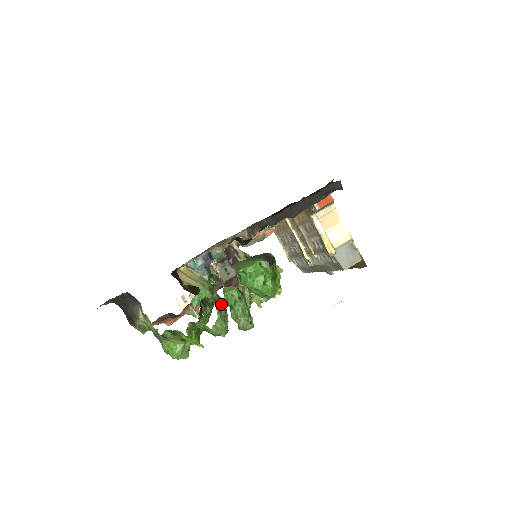
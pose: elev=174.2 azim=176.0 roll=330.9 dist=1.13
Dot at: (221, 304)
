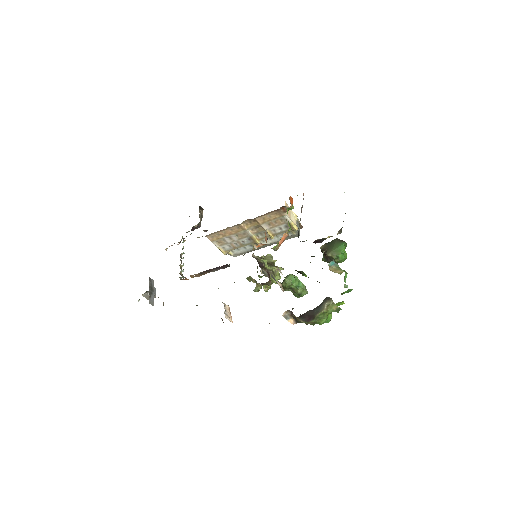
Dot at: occluded
